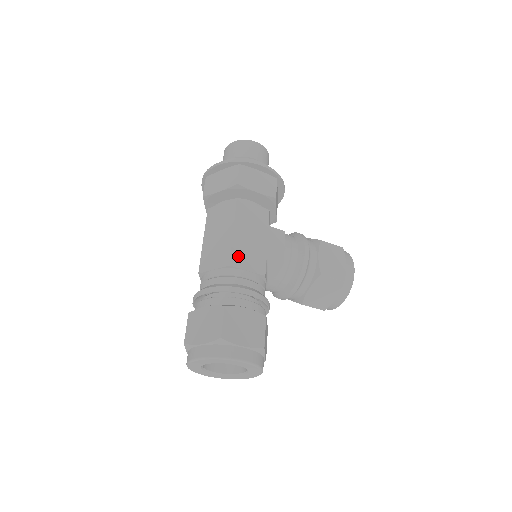
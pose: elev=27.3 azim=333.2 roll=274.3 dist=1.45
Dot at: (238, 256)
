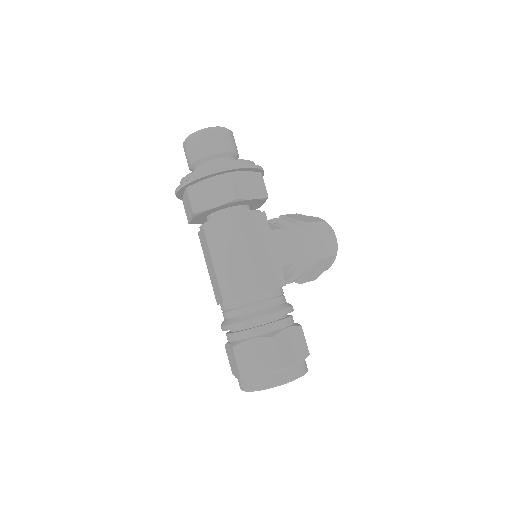
Dot at: (262, 278)
